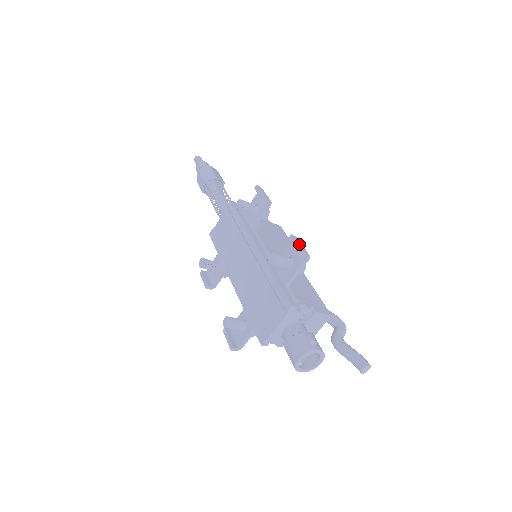
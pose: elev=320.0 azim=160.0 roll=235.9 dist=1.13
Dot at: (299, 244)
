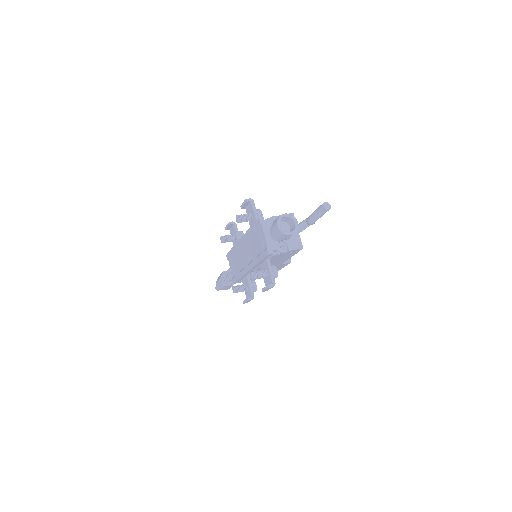
Dot at: (244, 202)
